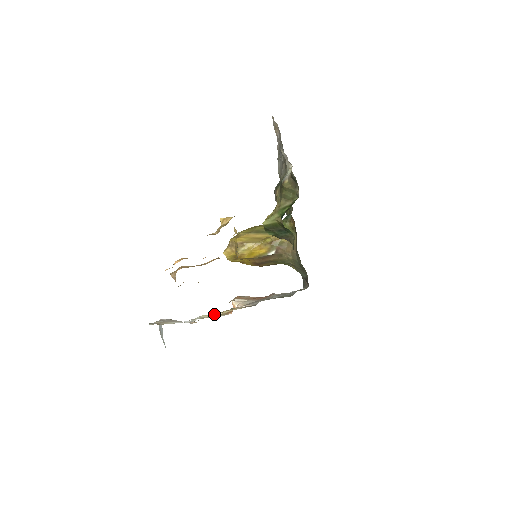
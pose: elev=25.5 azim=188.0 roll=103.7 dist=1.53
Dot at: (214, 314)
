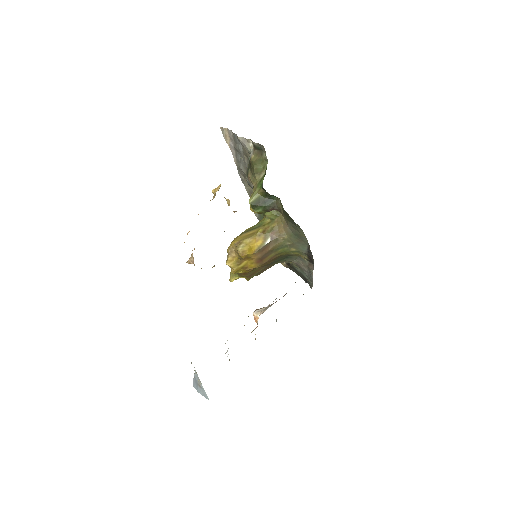
Dot at: occluded
